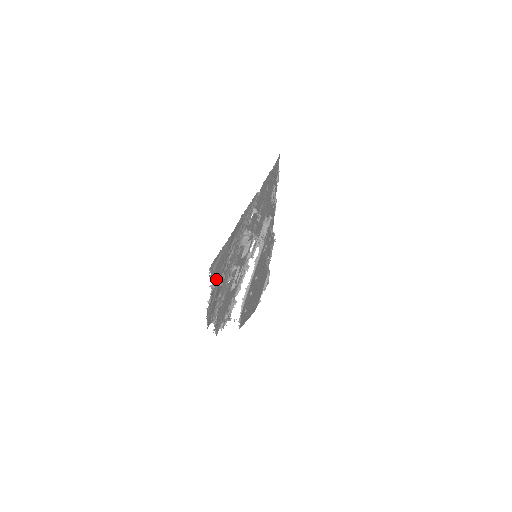
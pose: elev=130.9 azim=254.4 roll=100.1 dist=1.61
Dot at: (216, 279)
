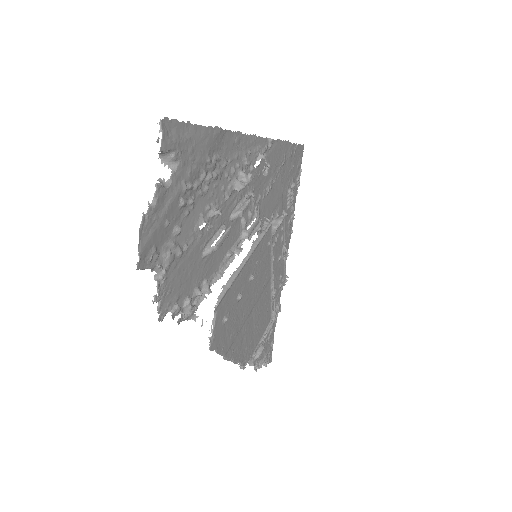
Dot at: (173, 173)
